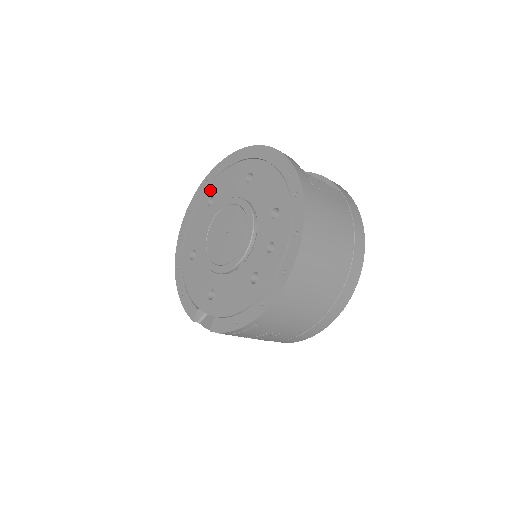
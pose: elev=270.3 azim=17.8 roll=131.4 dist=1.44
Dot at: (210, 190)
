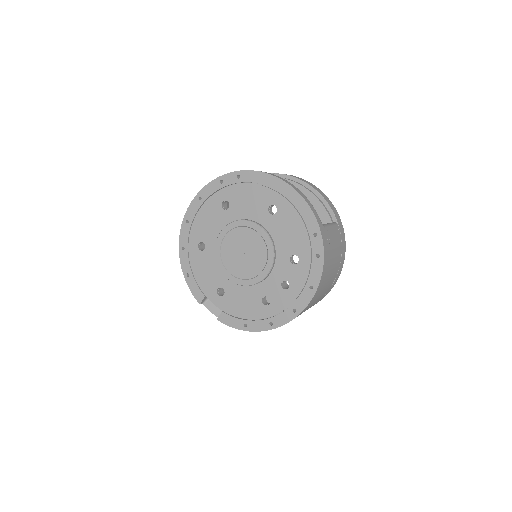
Dot at: (226, 194)
